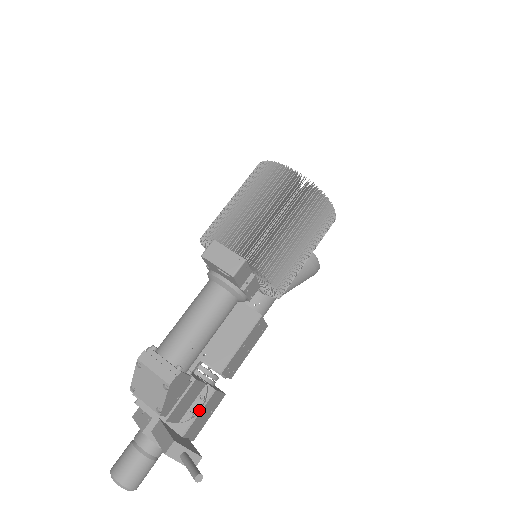
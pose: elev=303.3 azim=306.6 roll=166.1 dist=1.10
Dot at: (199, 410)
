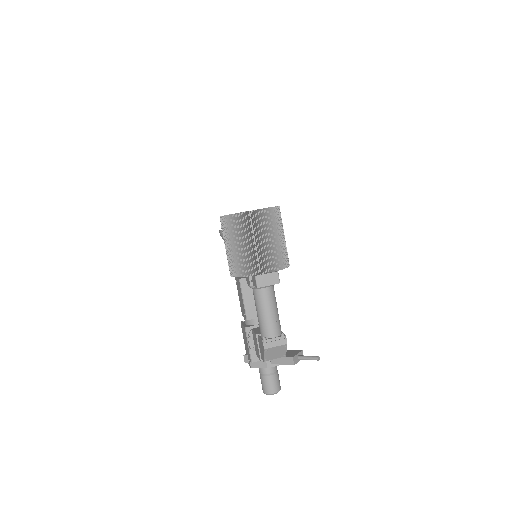
Dot at: occluded
